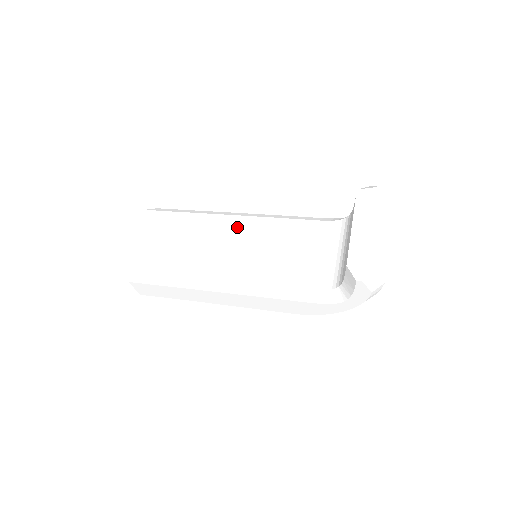
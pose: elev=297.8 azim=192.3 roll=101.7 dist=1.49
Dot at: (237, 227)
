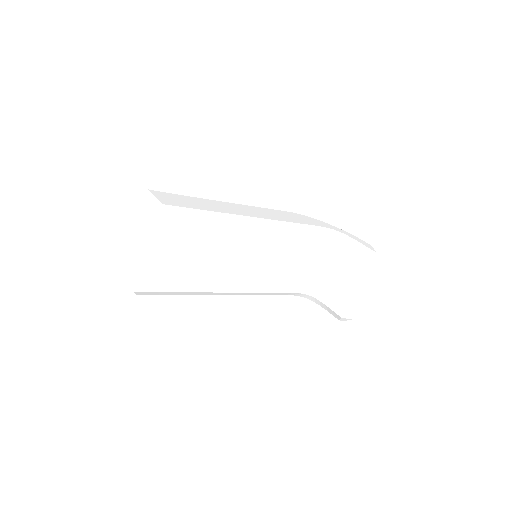
Dot at: (255, 243)
